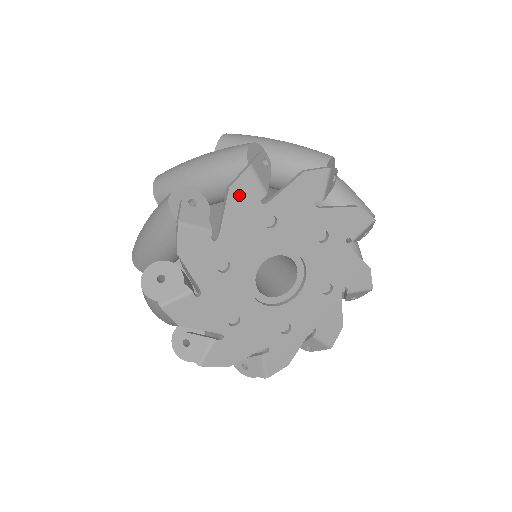
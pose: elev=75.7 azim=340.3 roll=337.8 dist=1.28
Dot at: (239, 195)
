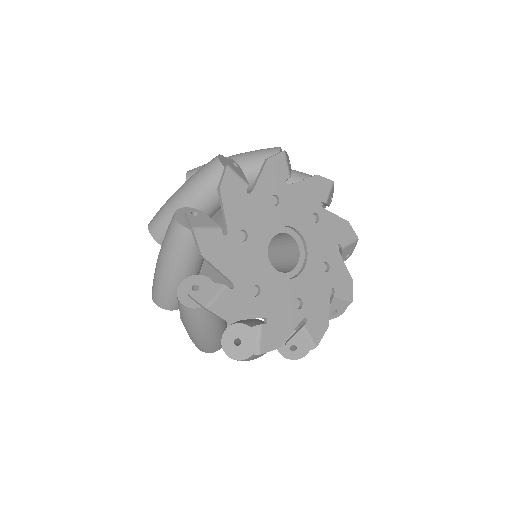
Dot at: (210, 250)
